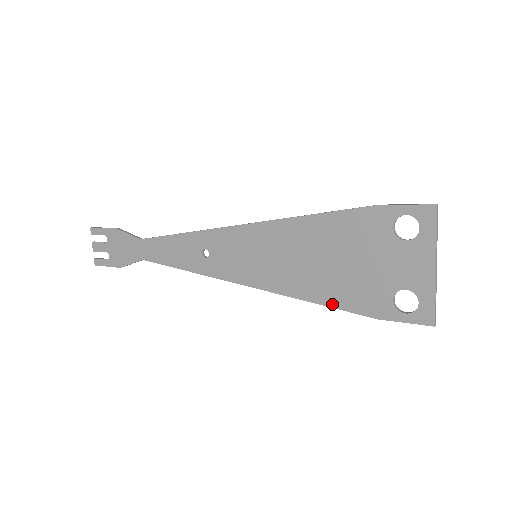
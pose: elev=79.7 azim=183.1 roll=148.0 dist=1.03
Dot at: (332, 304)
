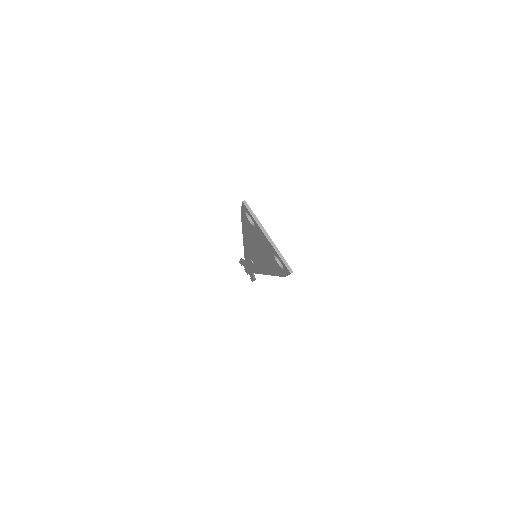
Dot at: (276, 274)
